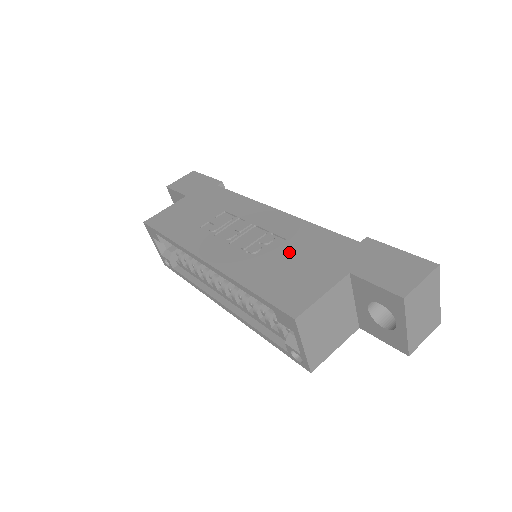
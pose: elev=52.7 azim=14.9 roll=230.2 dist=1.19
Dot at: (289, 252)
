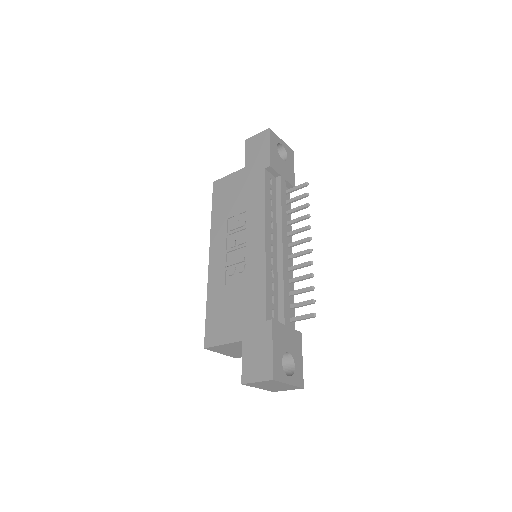
Dot at: (238, 293)
